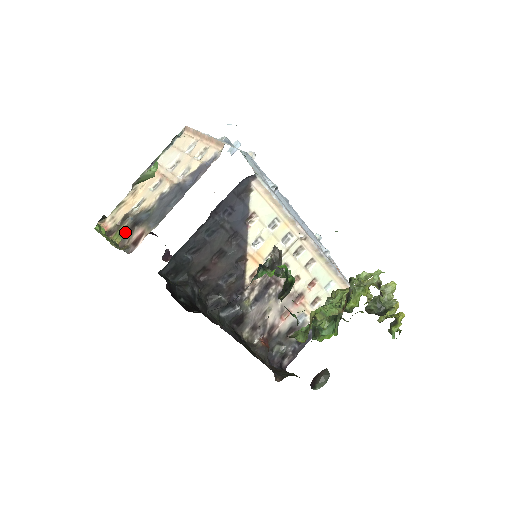
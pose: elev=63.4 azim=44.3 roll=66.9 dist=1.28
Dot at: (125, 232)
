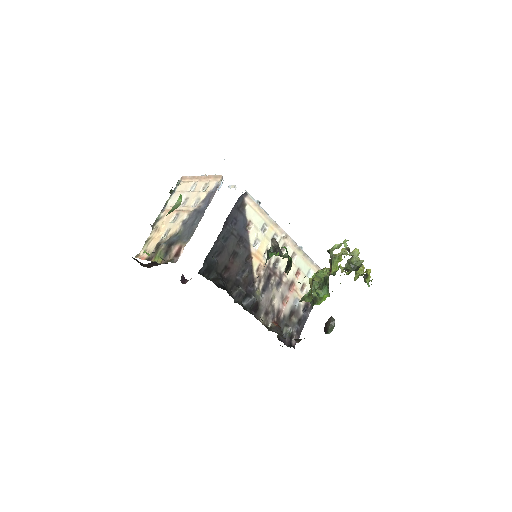
Dot at: (163, 253)
